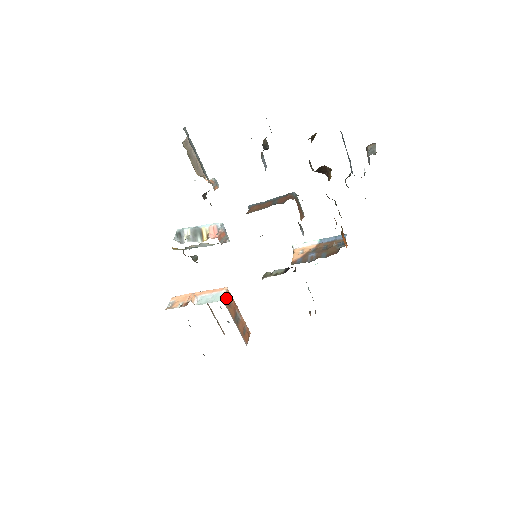
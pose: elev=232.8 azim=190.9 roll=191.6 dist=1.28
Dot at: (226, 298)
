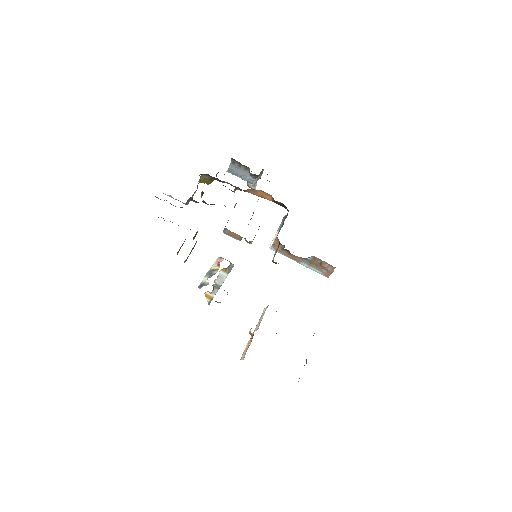
Dot at: occluded
